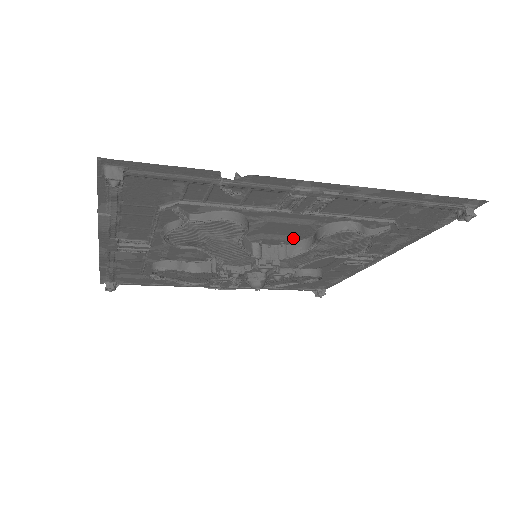
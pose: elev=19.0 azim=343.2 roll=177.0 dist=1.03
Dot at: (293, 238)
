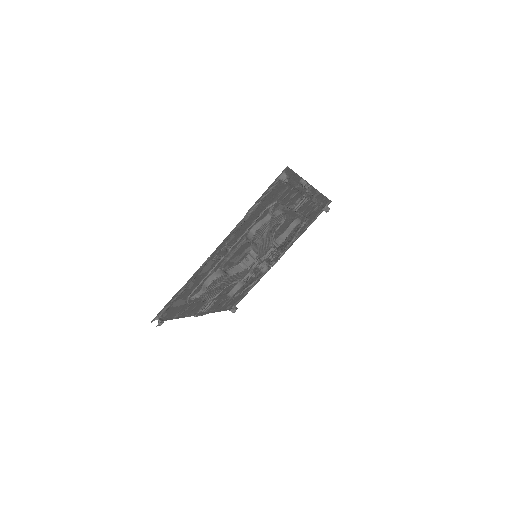
Dot at: (278, 235)
